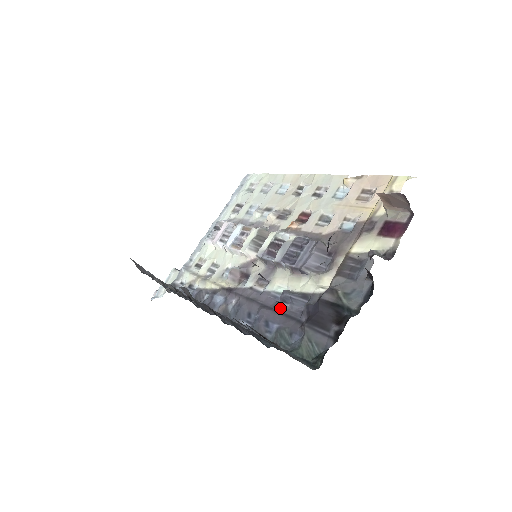
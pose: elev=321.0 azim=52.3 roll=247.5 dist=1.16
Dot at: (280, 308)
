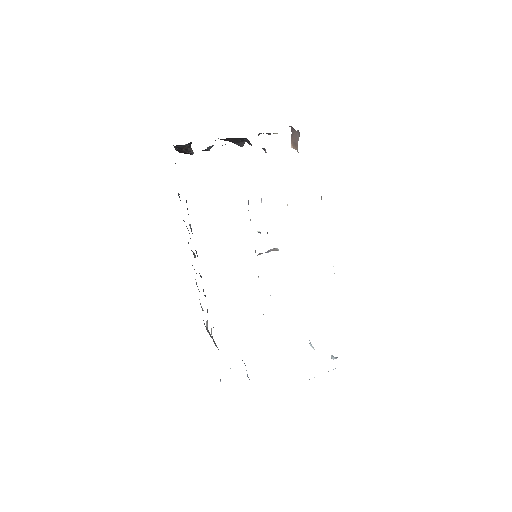
Dot at: occluded
